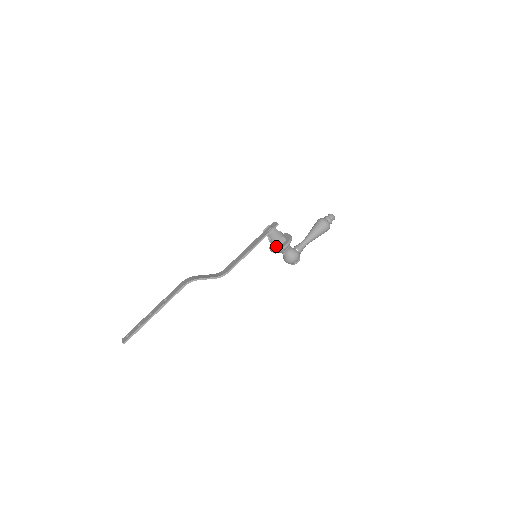
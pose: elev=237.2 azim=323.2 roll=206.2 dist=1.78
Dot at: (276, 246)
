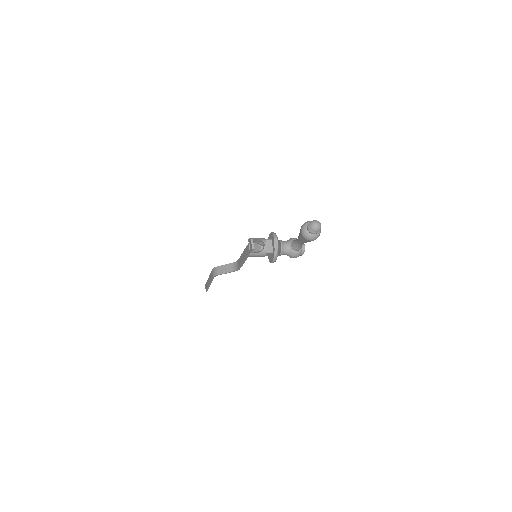
Dot at: occluded
